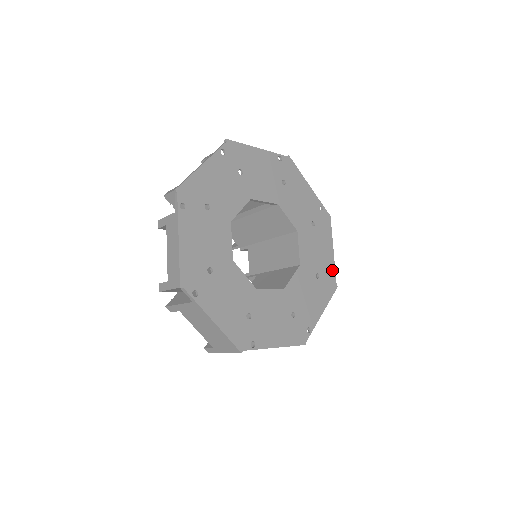
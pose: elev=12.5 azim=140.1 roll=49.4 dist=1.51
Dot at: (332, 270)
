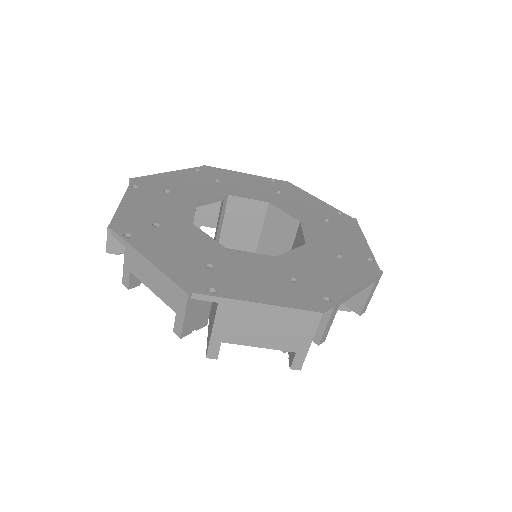
Dot at: (336, 211)
